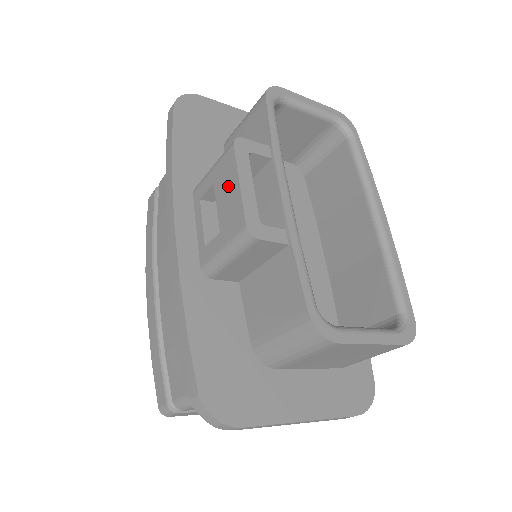
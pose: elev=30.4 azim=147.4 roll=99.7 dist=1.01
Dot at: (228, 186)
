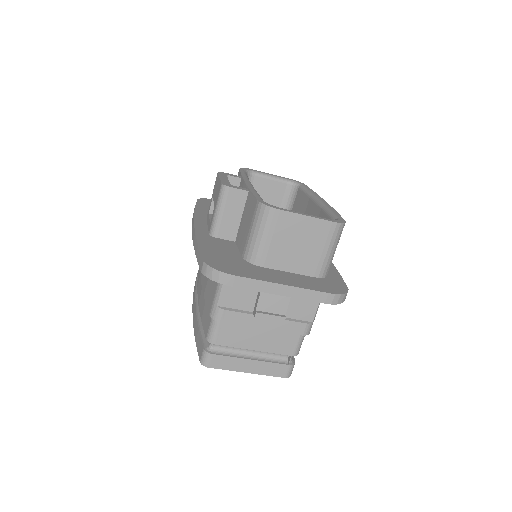
Dot at: (216, 186)
